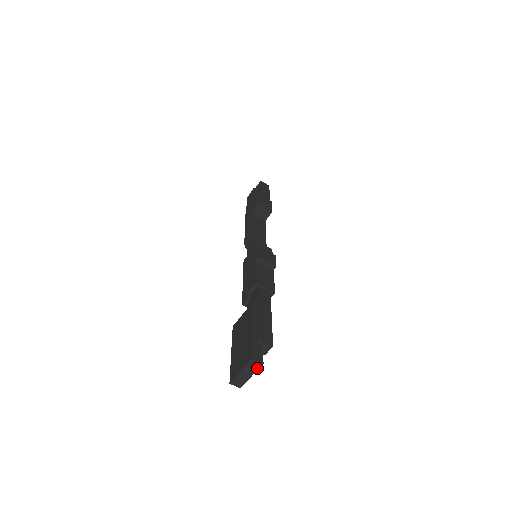
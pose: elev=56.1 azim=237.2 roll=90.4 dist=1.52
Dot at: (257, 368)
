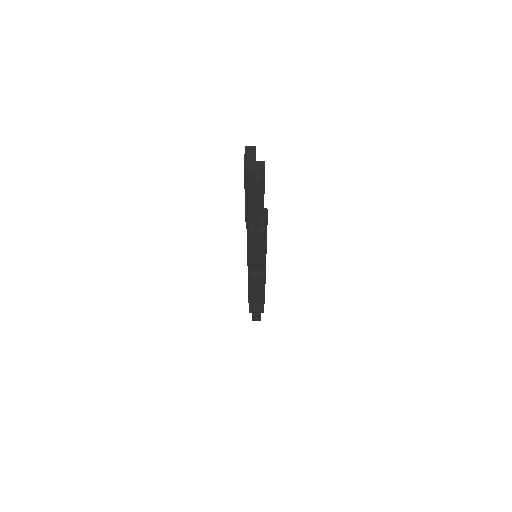
Dot at: (255, 152)
